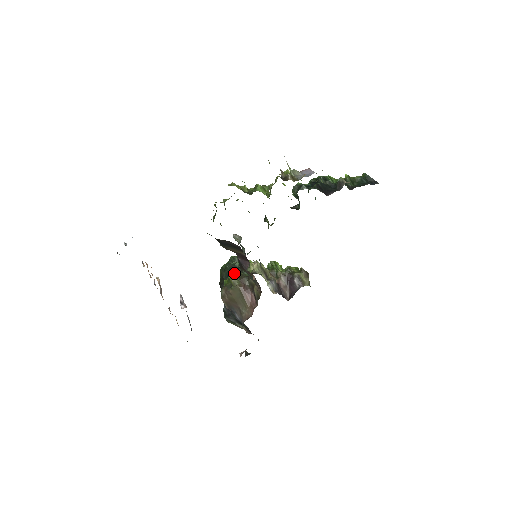
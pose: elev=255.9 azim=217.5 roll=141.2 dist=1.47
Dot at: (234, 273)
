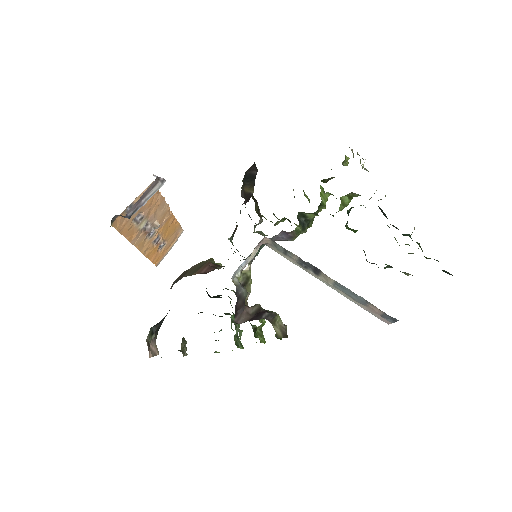
Dot at: (219, 263)
